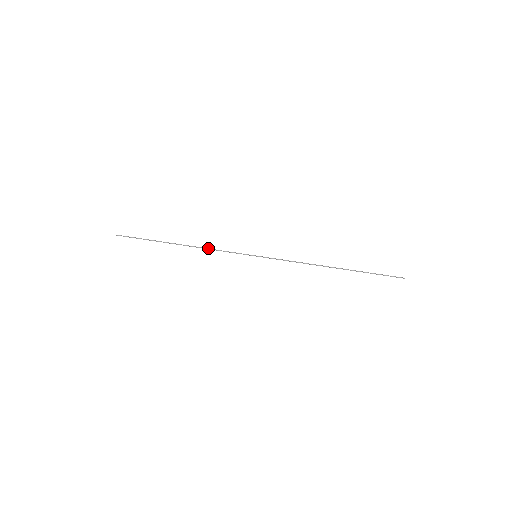
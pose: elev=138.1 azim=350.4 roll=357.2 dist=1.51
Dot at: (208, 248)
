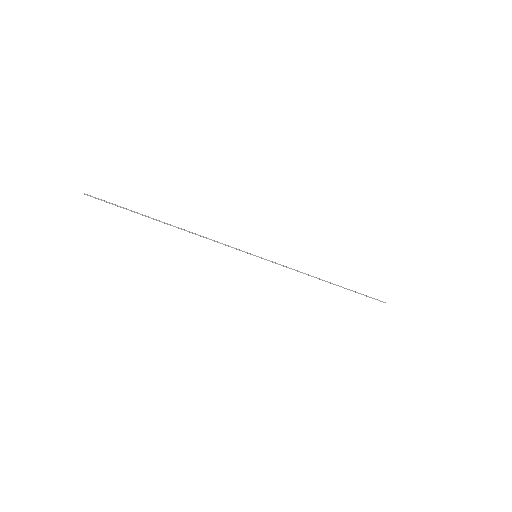
Dot at: occluded
